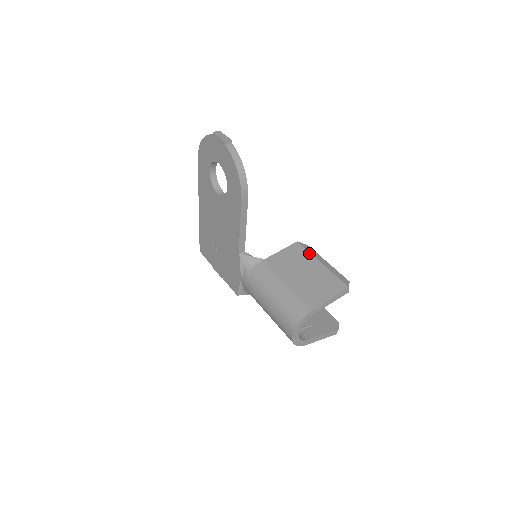
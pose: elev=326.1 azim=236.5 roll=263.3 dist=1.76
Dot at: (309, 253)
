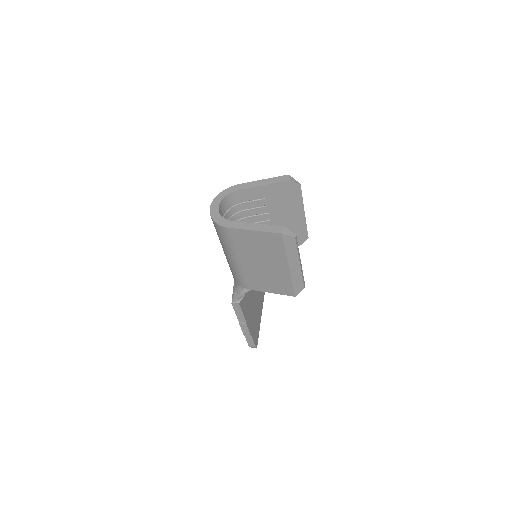
Dot at: occluded
